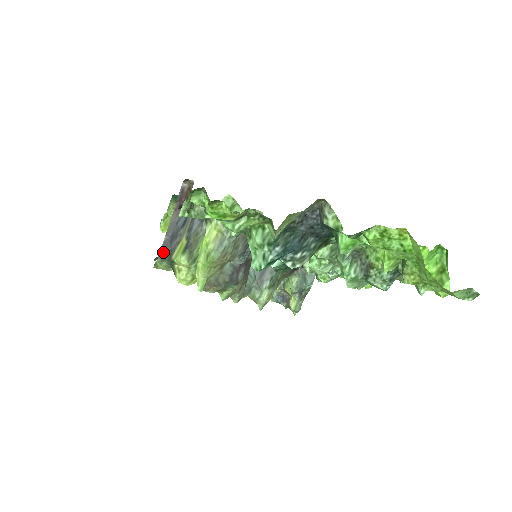
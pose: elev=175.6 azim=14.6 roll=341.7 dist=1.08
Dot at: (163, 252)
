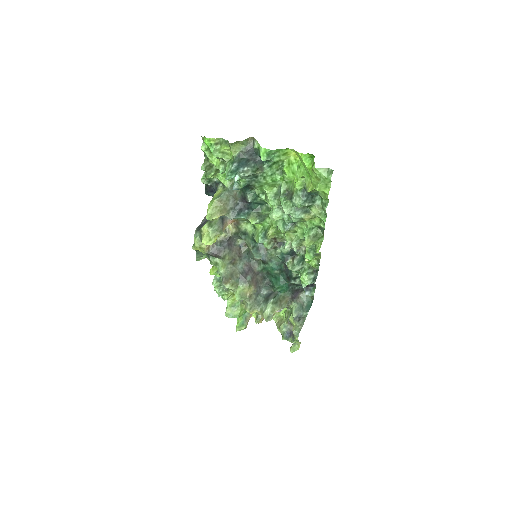
Dot at: (198, 228)
